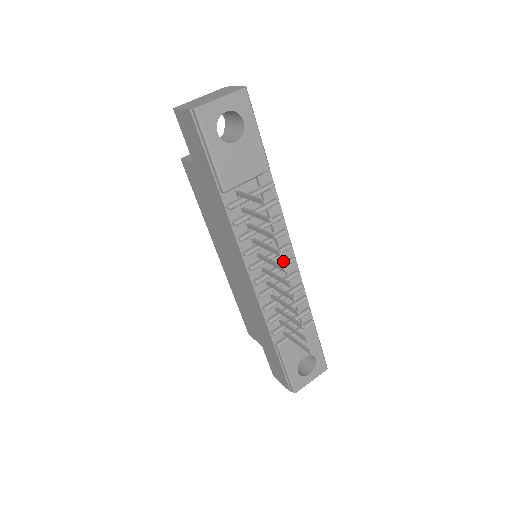
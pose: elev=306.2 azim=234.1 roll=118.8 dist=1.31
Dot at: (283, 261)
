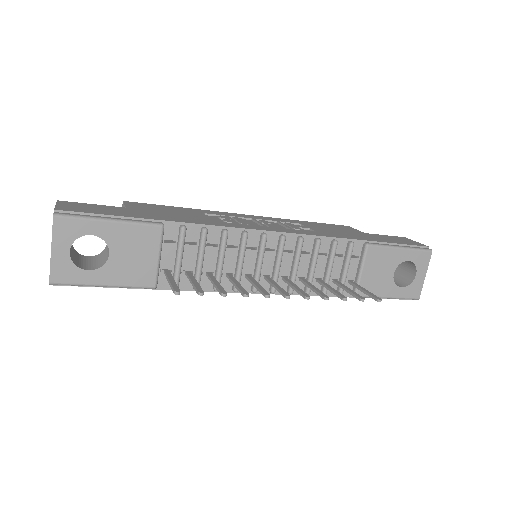
Dot at: (276, 249)
